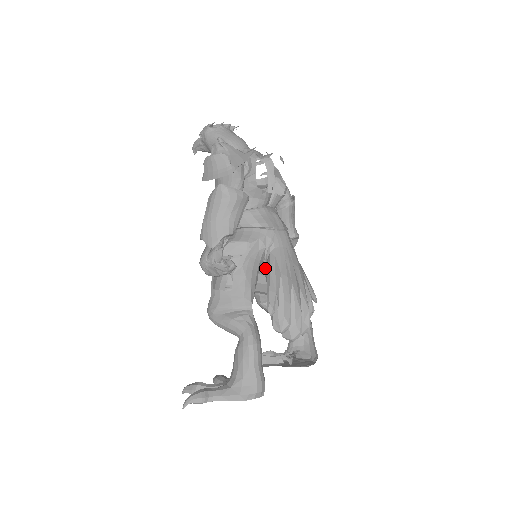
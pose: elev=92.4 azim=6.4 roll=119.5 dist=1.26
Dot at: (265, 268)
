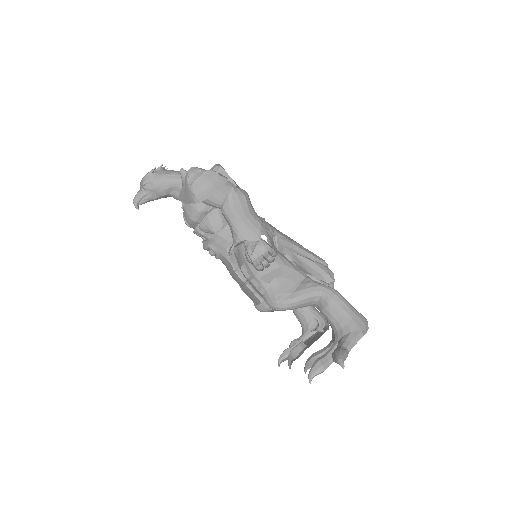
Dot at: (282, 250)
